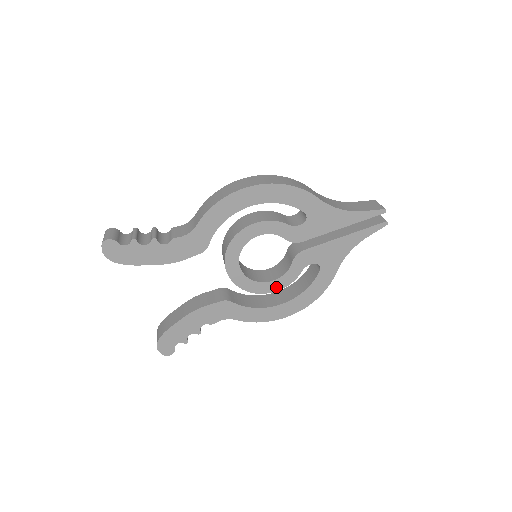
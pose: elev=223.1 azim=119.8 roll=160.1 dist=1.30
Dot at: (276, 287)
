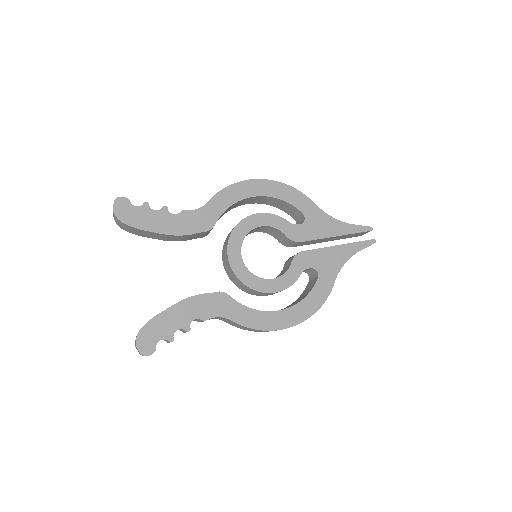
Dot at: (275, 287)
